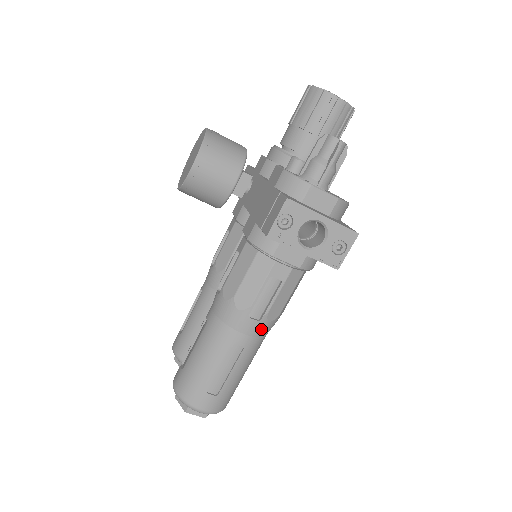
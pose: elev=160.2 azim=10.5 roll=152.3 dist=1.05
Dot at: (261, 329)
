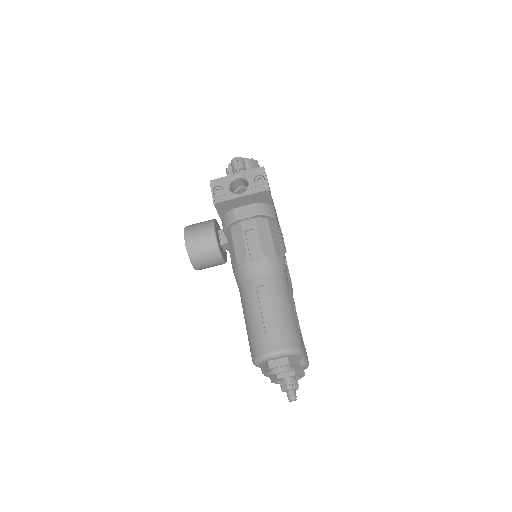
Dot at: (268, 266)
